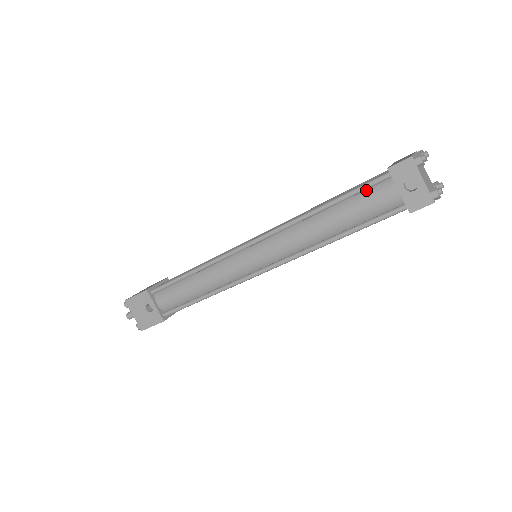
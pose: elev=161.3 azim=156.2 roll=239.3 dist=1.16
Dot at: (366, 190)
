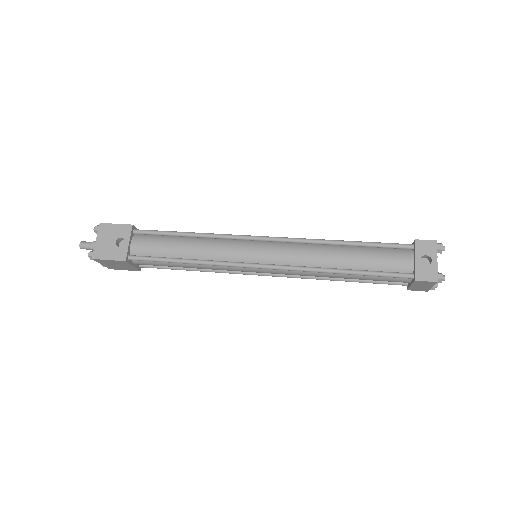
Dot at: (387, 249)
